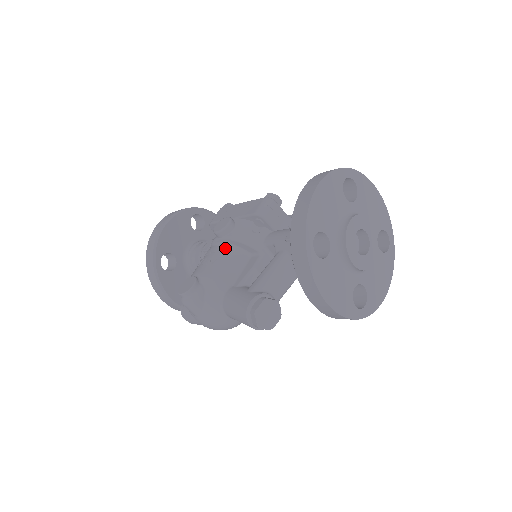
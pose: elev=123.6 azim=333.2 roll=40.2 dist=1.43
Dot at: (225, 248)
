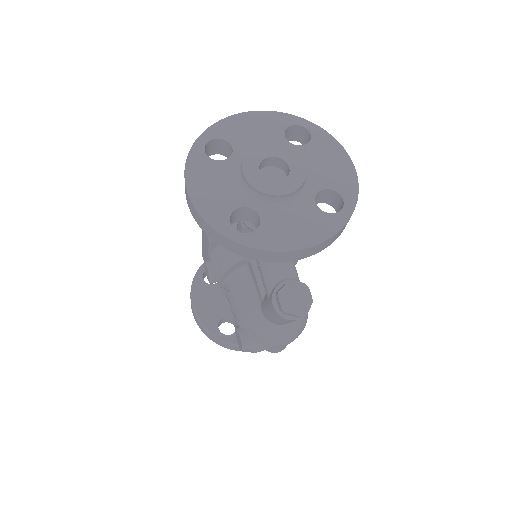
Dot at: (229, 283)
